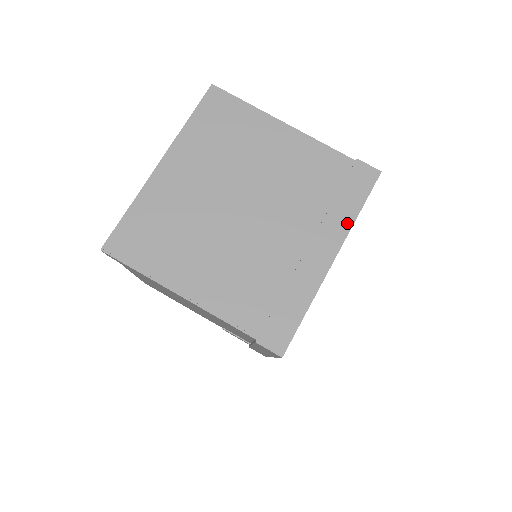
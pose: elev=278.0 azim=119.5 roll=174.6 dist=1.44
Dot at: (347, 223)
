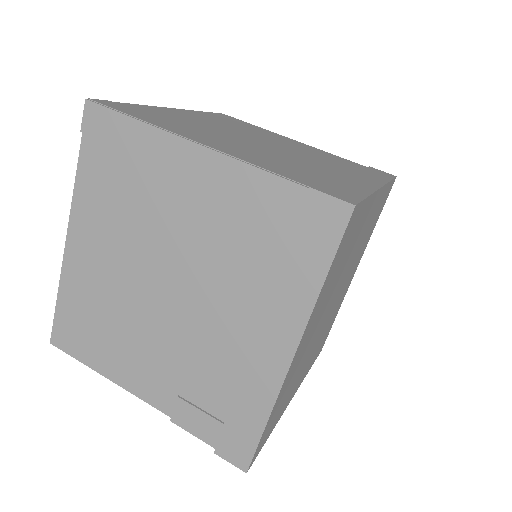
Dot at: (381, 180)
